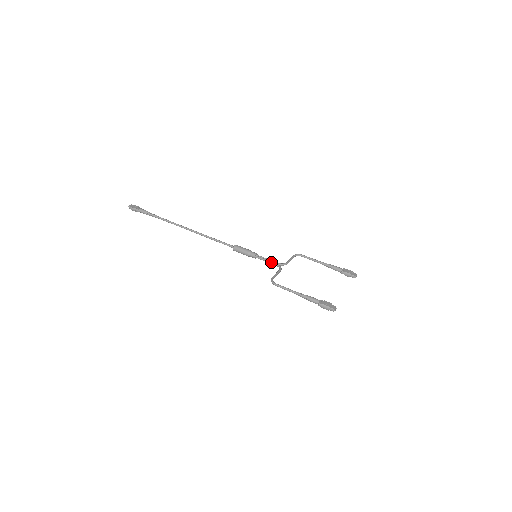
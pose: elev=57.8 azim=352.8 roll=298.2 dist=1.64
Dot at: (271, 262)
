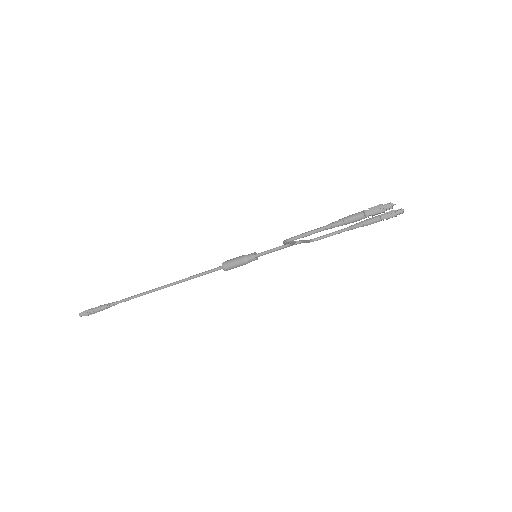
Dot at: occluded
